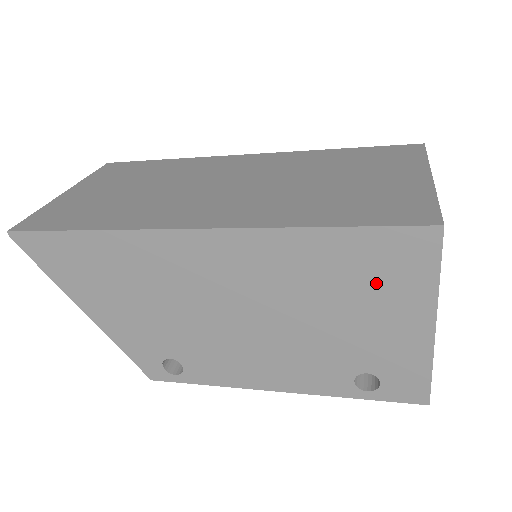
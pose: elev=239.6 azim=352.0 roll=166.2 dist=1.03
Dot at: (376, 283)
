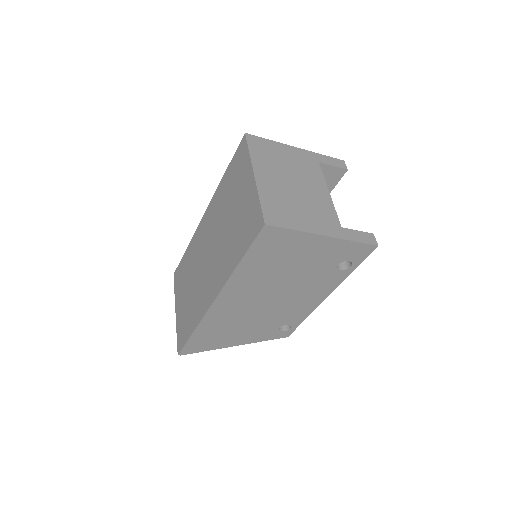
Dot at: (283, 252)
